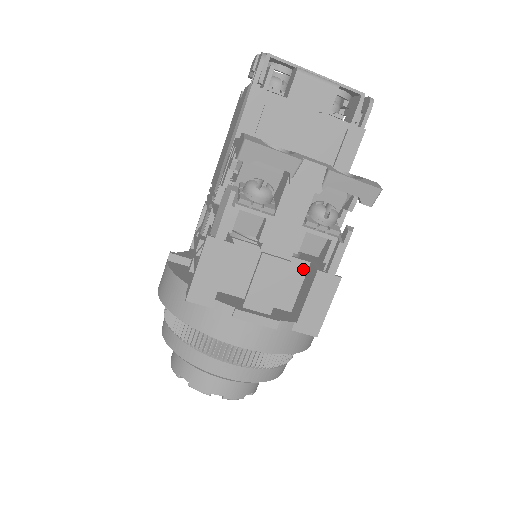
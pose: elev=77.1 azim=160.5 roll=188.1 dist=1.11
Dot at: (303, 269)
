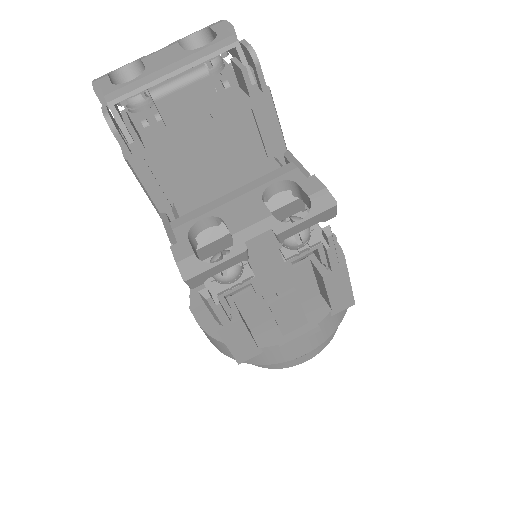
Dot at: (307, 268)
